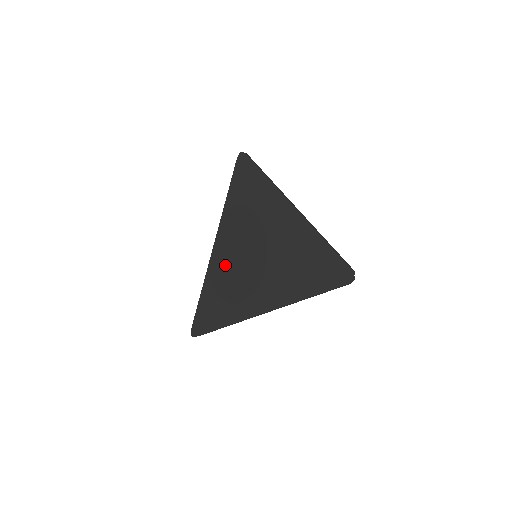
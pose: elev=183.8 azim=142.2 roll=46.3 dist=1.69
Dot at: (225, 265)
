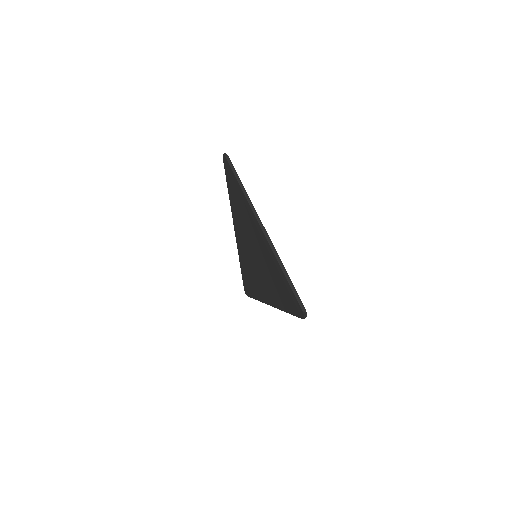
Dot at: (244, 252)
